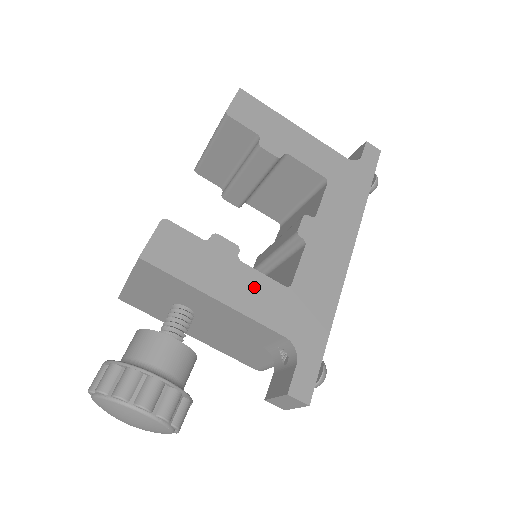
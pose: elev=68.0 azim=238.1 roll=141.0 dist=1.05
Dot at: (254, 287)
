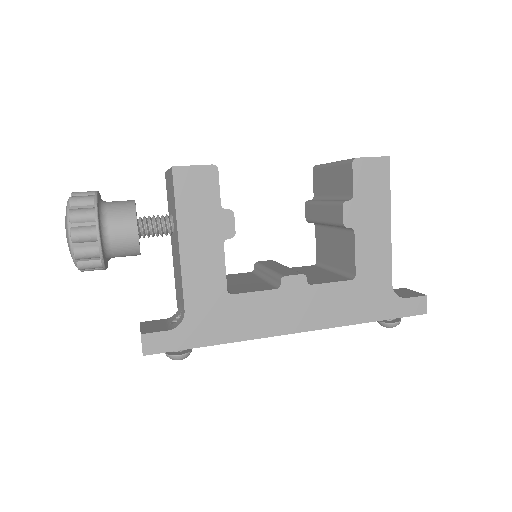
Dot at: (209, 265)
